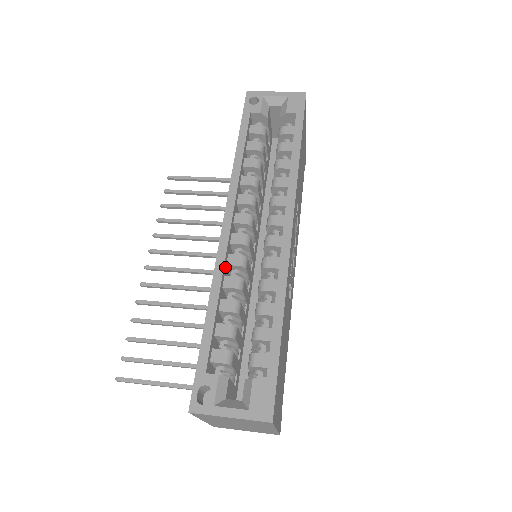
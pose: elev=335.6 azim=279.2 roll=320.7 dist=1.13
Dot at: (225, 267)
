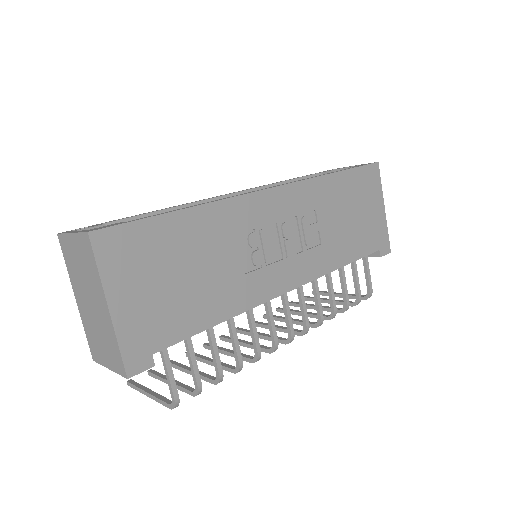
Dot at: occluded
